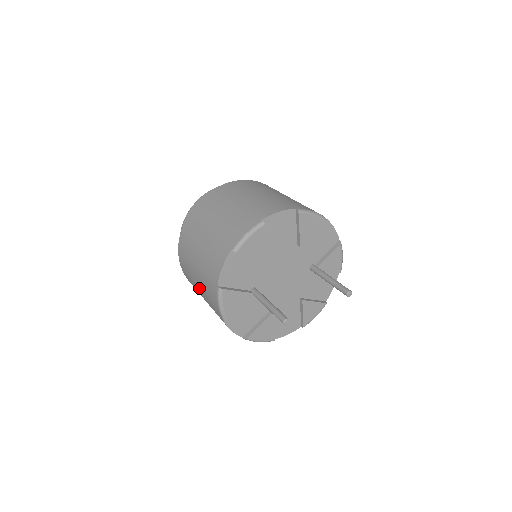
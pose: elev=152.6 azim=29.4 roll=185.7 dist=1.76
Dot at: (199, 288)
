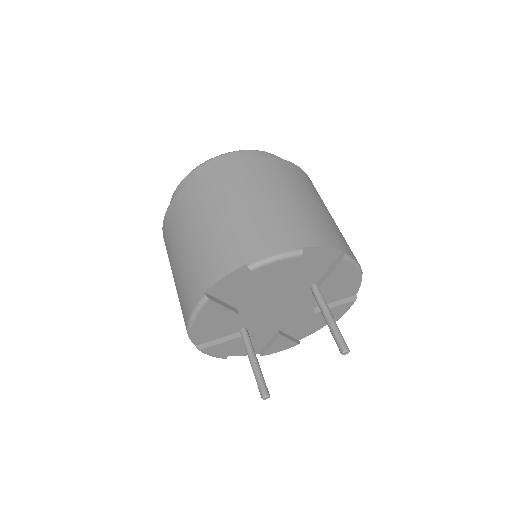
Dot at: occluded
